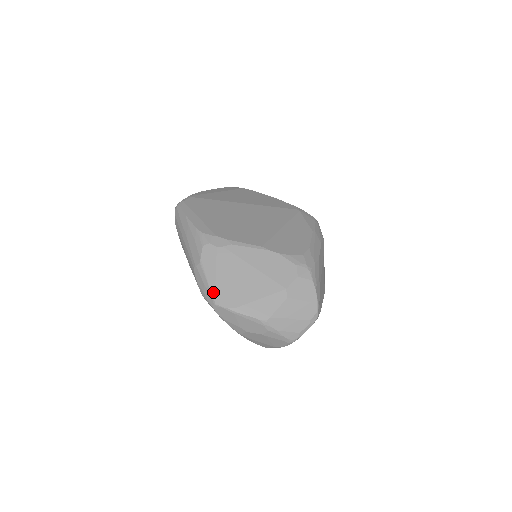
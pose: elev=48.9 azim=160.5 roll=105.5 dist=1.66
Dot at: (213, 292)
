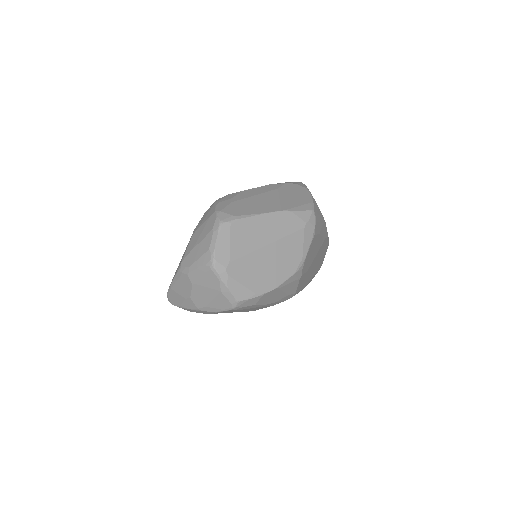
Dot at: occluded
